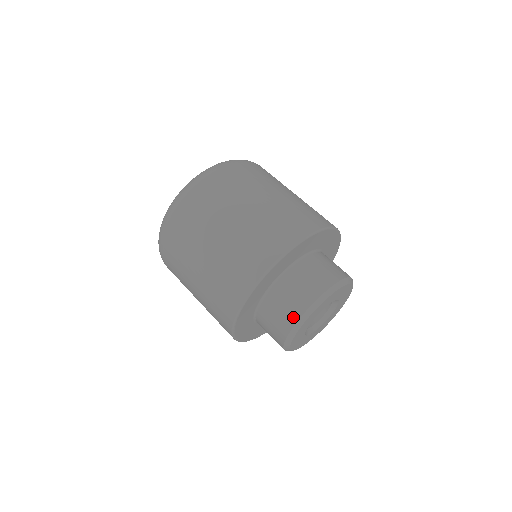
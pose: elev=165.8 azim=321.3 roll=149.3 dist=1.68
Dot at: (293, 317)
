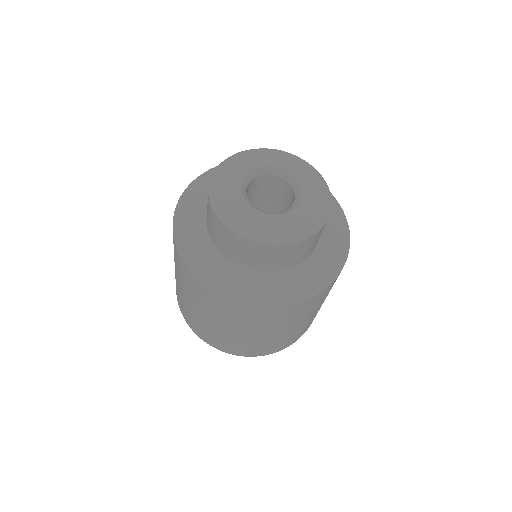
Dot at: occluded
